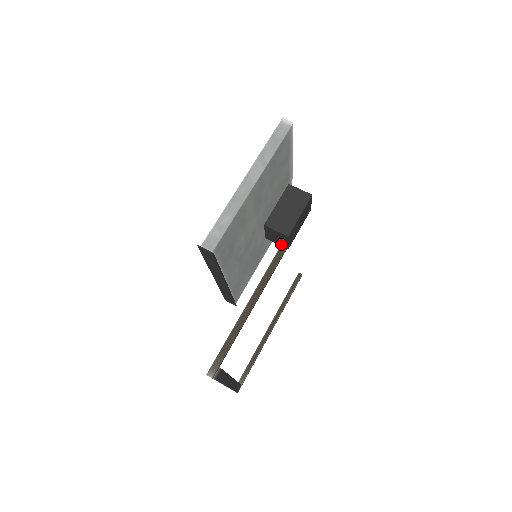
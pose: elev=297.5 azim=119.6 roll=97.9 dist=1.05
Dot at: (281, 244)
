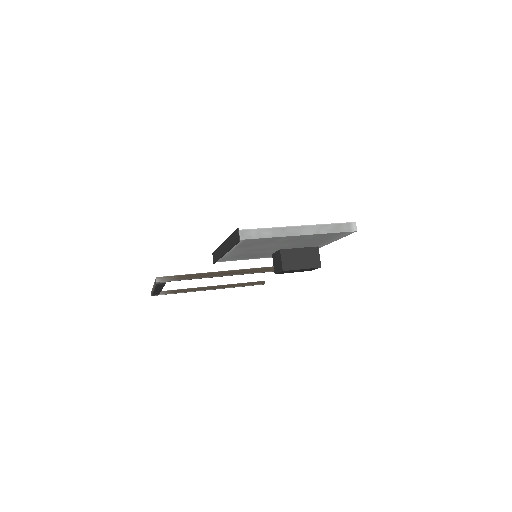
Dot at: (275, 267)
